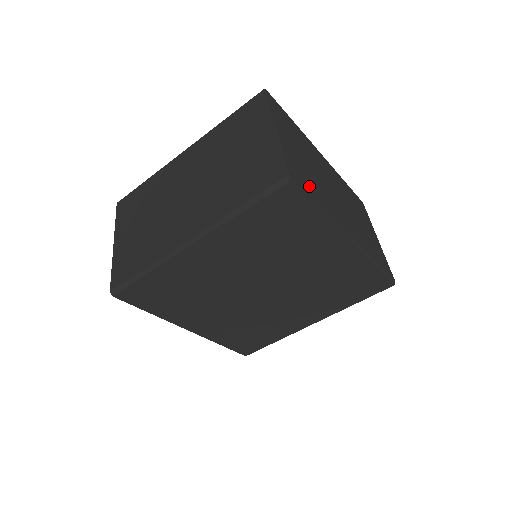
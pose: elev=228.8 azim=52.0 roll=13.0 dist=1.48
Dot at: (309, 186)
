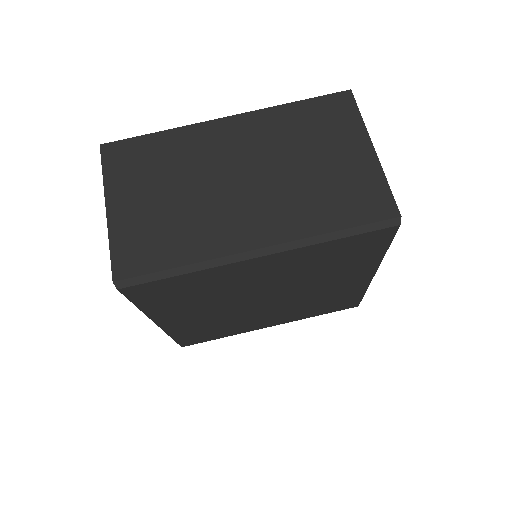
Dot at: occluded
